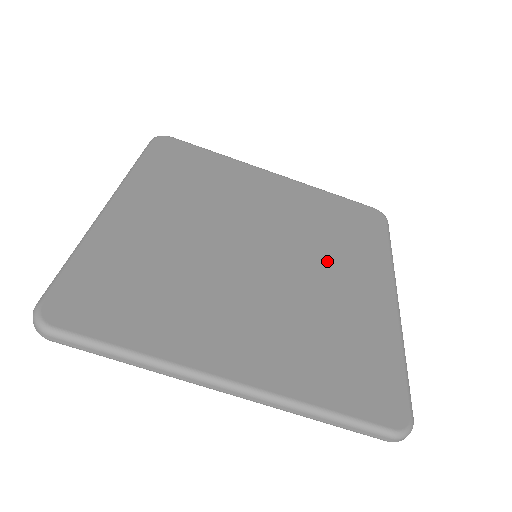
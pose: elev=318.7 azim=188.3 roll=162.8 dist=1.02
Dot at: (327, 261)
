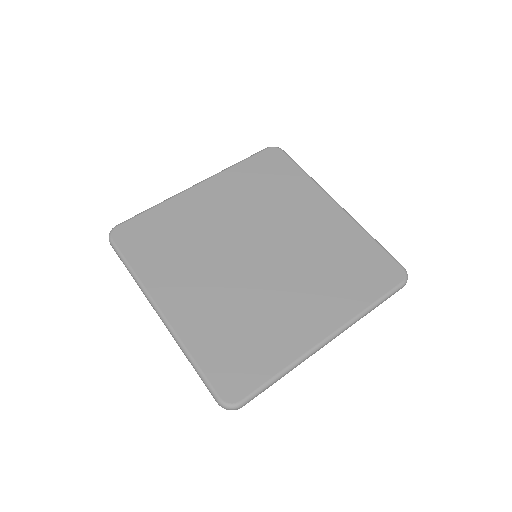
Dot at: (300, 284)
